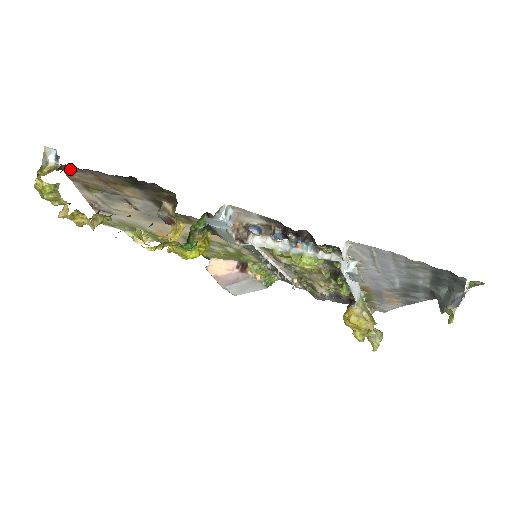
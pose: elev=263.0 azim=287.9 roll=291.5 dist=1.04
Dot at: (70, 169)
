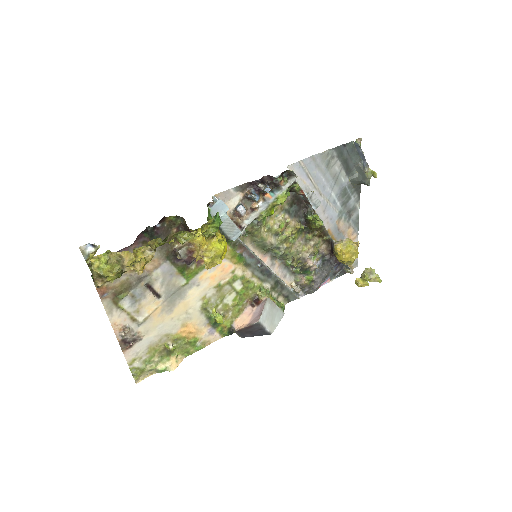
Dot at: occluded
